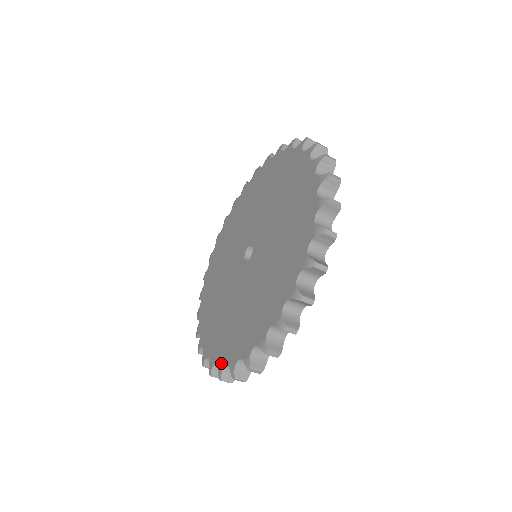
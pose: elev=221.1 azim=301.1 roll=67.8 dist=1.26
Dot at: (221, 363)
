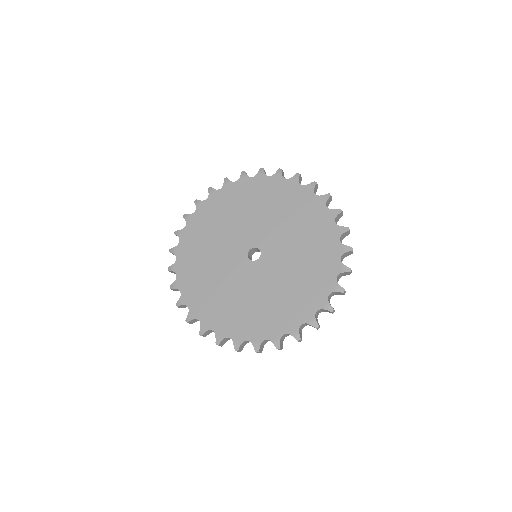
Dot at: (193, 313)
